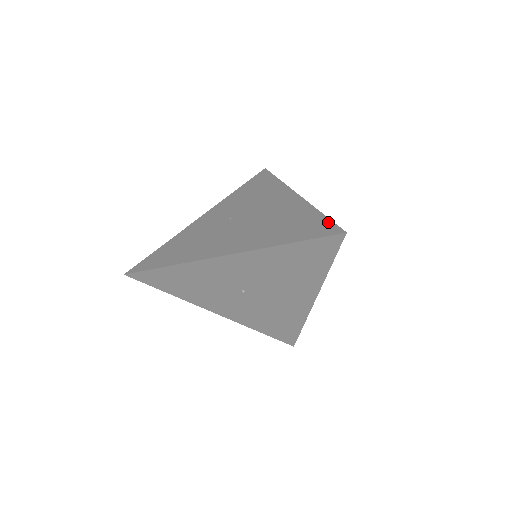
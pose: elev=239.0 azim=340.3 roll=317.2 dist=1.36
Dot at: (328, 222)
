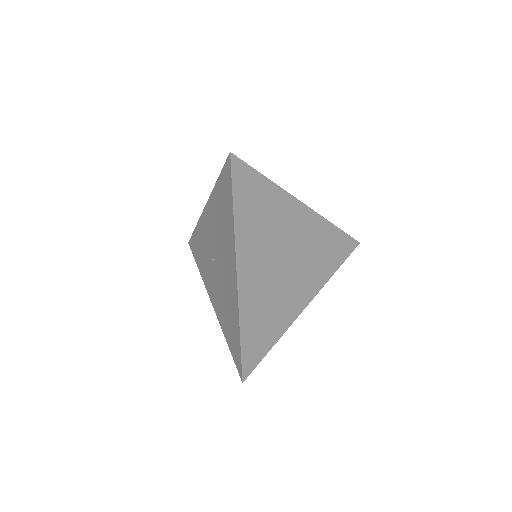
Dot at: (249, 168)
